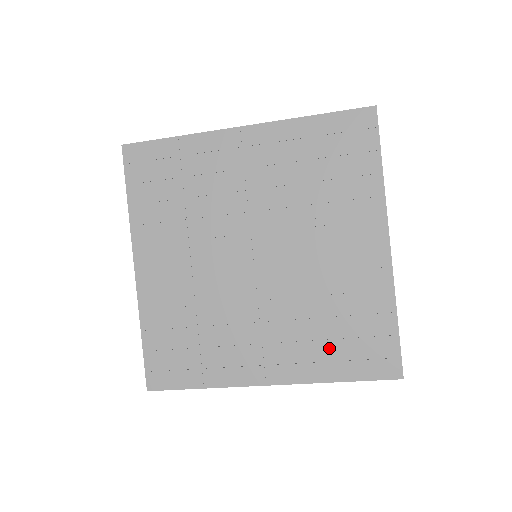
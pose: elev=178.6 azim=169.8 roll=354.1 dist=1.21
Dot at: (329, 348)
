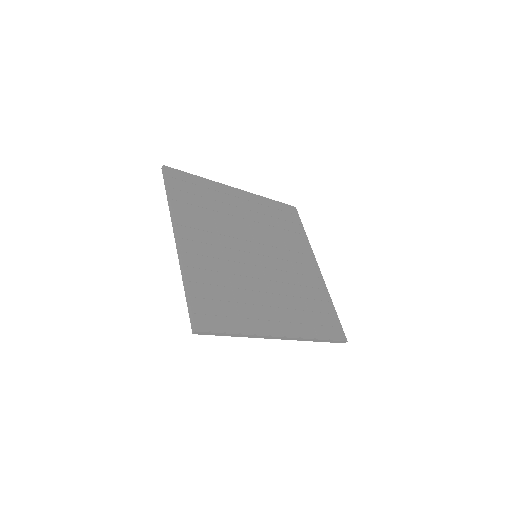
Dot at: (309, 317)
